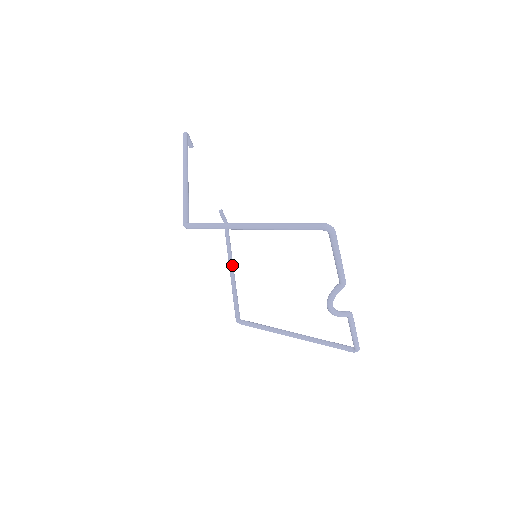
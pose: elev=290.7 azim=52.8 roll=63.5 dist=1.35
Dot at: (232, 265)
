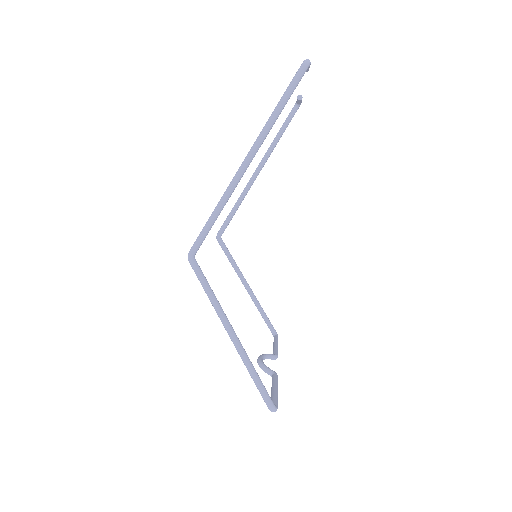
Dot at: (258, 173)
